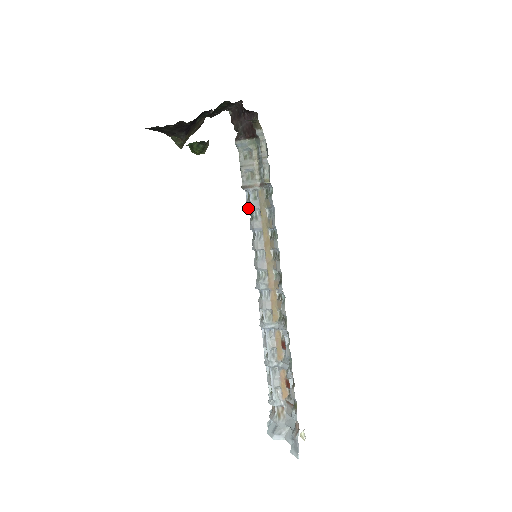
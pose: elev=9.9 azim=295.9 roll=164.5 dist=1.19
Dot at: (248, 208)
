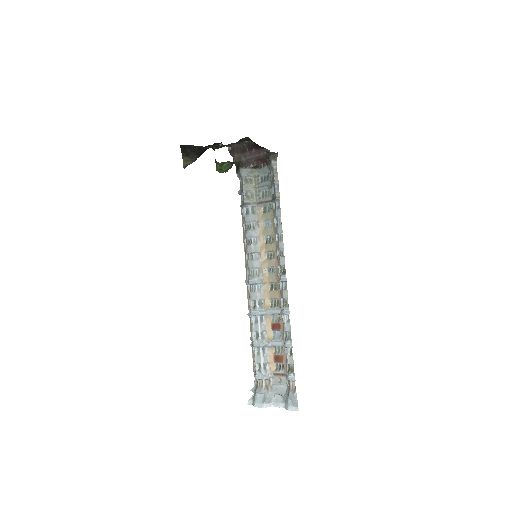
Dot at: (246, 220)
